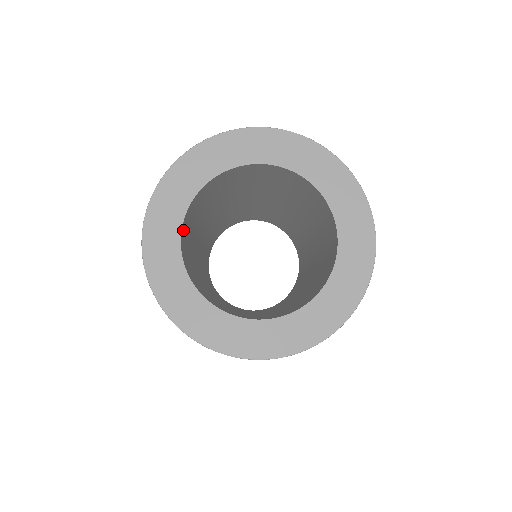
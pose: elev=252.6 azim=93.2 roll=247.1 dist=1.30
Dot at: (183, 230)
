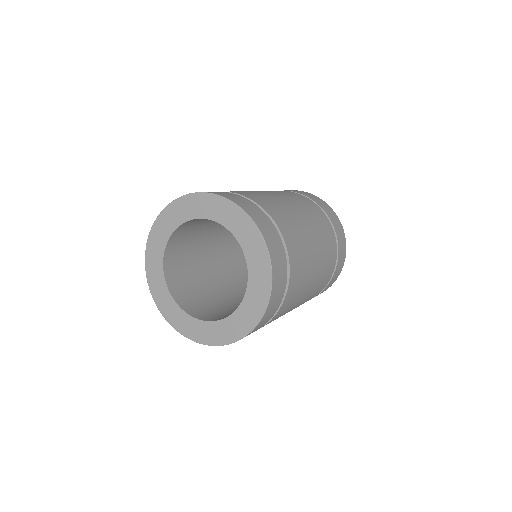
Dot at: (172, 286)
